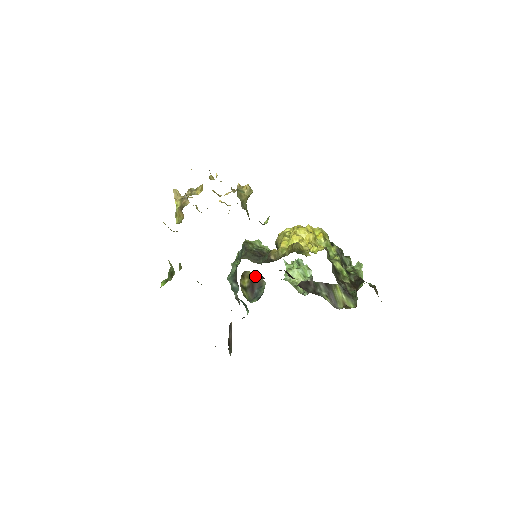
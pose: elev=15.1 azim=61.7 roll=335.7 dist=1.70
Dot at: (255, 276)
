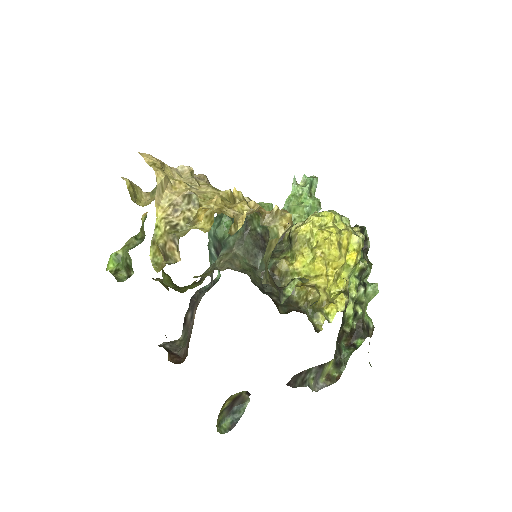
Dot at: (240, 394)
